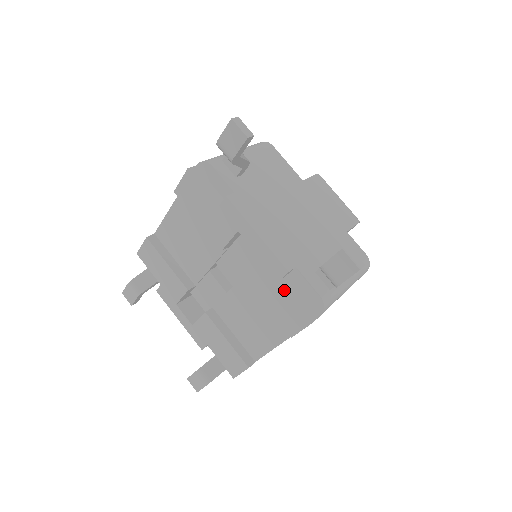
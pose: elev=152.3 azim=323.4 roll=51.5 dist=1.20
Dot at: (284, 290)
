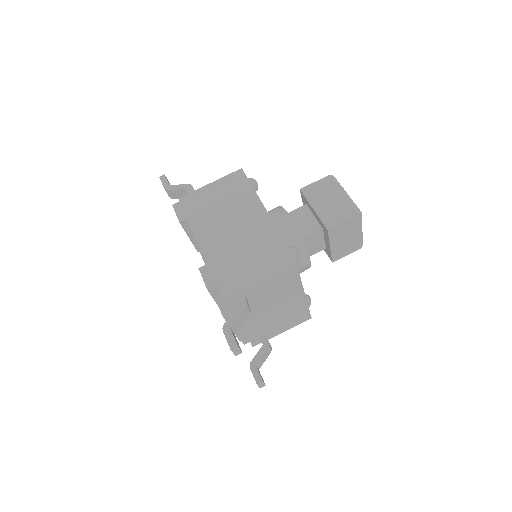
Dot at: occluded
